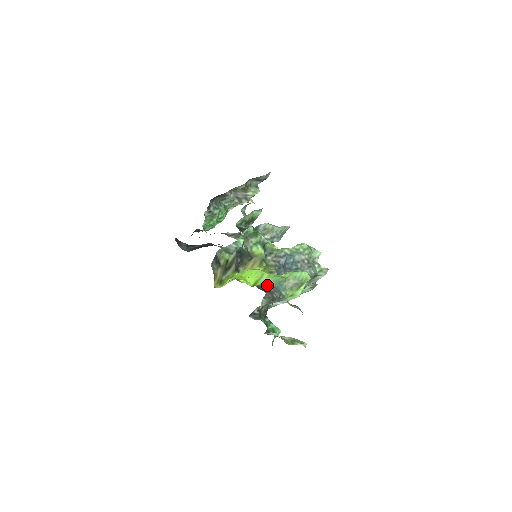
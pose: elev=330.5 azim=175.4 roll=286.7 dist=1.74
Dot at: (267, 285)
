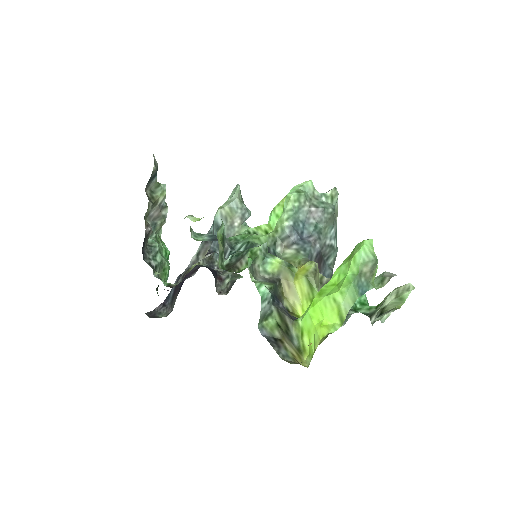
Dot at: (323, 285)
